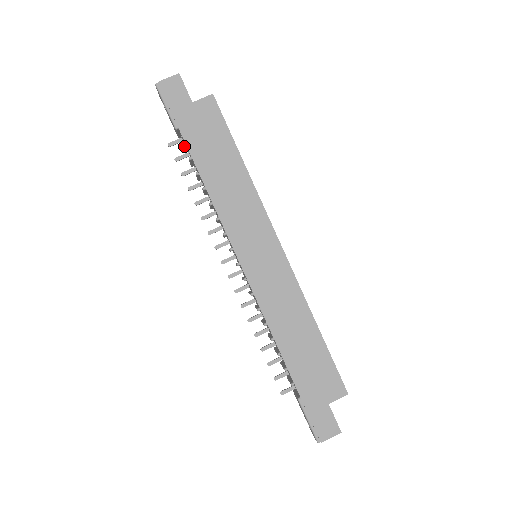
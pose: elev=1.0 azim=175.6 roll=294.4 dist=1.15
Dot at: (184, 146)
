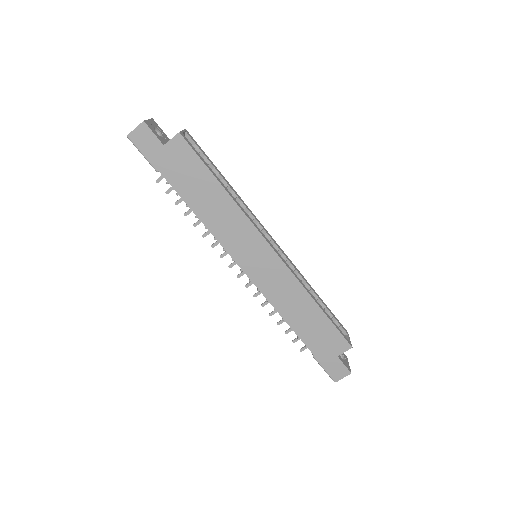
Dot at: occluded
